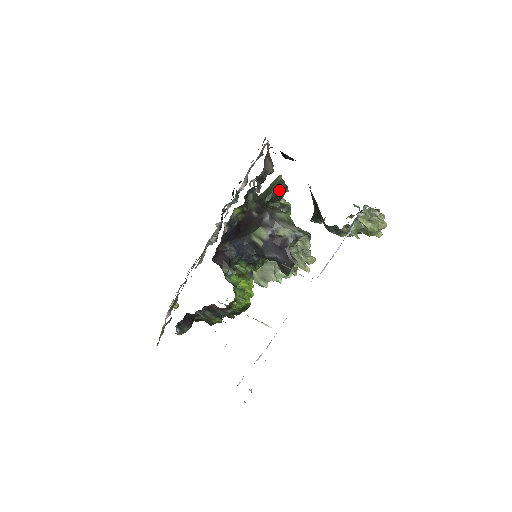
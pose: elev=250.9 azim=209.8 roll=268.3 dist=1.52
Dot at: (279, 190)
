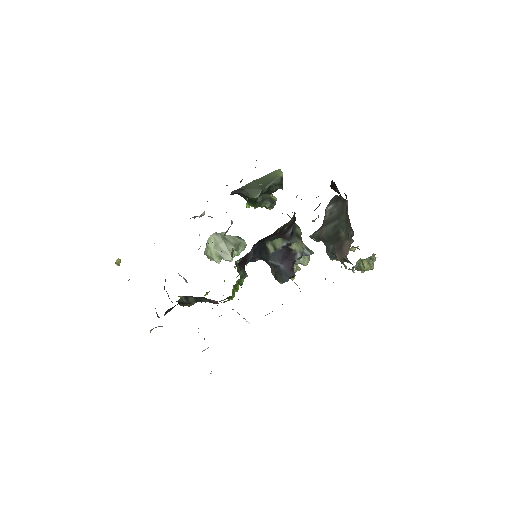
Dot at: (277, 186)
